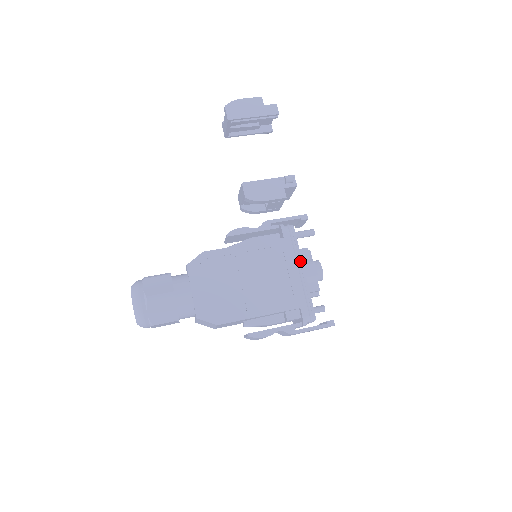
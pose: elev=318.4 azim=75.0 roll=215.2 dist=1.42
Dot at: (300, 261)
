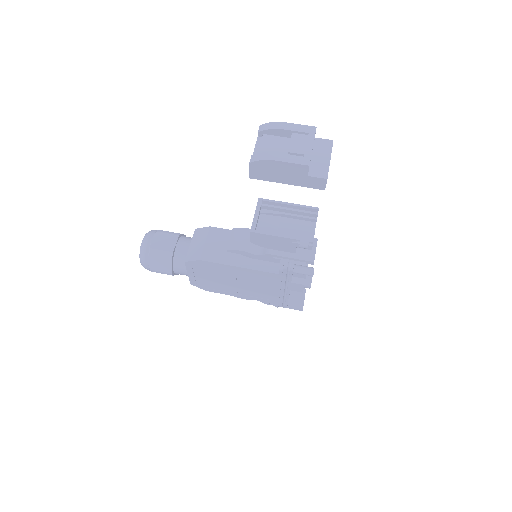
Dot at: (288, 286)
